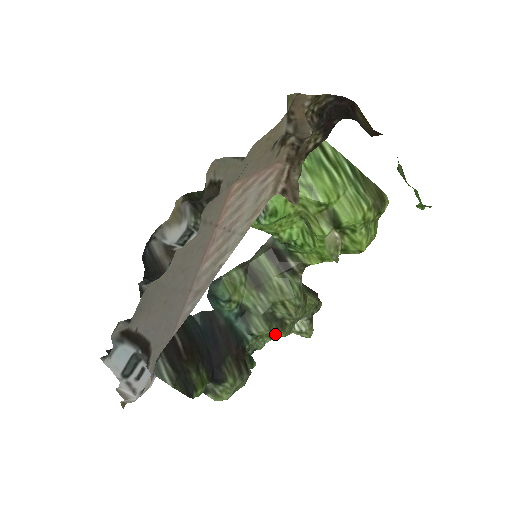
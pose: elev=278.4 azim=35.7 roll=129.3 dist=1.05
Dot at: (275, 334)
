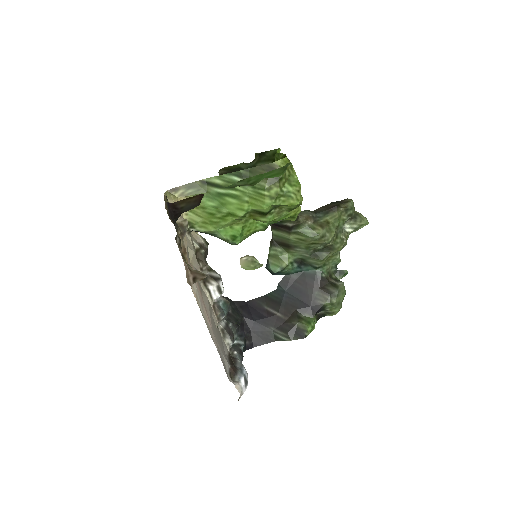
Dot at: (334, 253)
